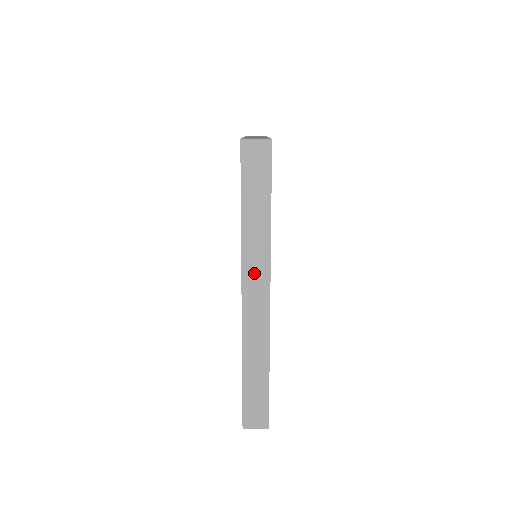
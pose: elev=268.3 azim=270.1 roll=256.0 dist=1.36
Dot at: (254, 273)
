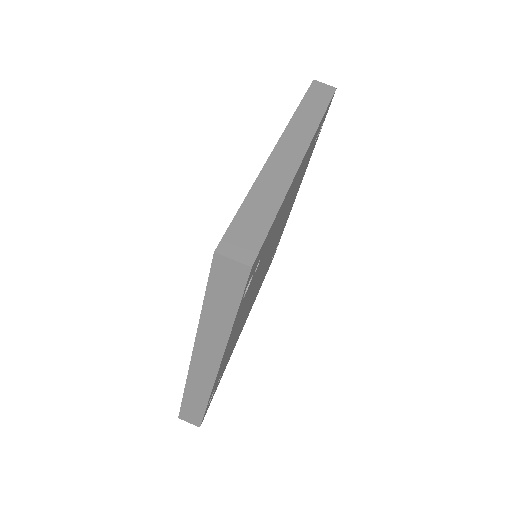
Dot at: (207, 349)
